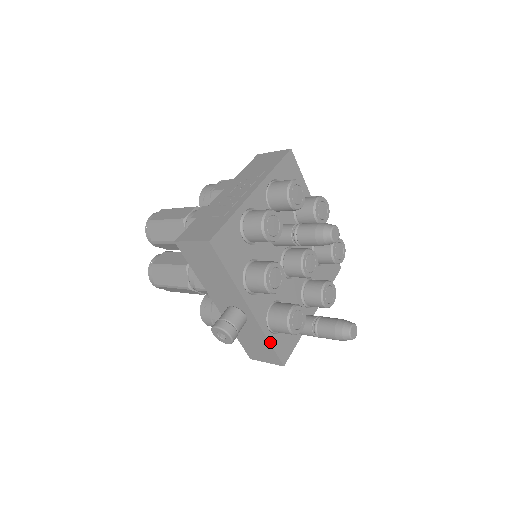
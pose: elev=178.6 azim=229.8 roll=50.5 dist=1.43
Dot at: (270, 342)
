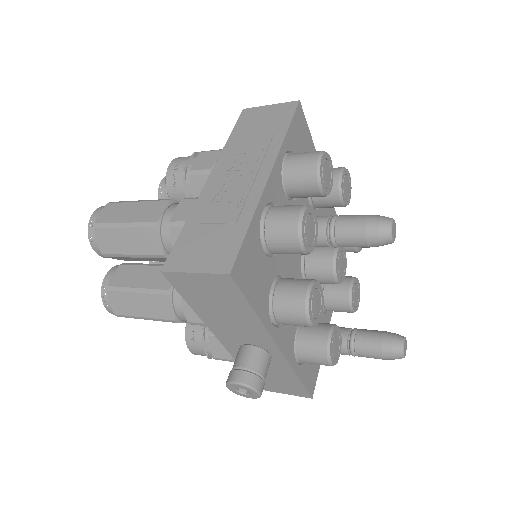
Dot at: (299, 378)
